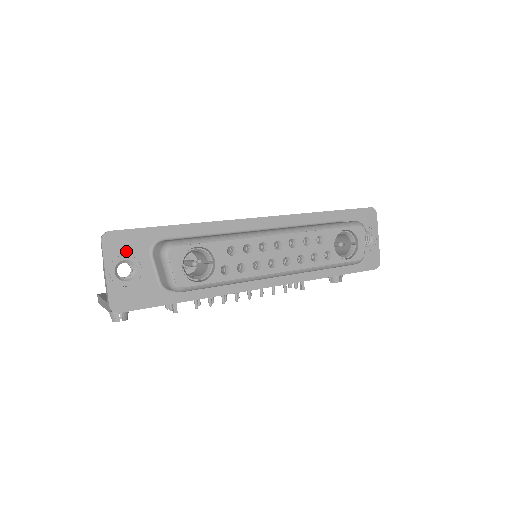
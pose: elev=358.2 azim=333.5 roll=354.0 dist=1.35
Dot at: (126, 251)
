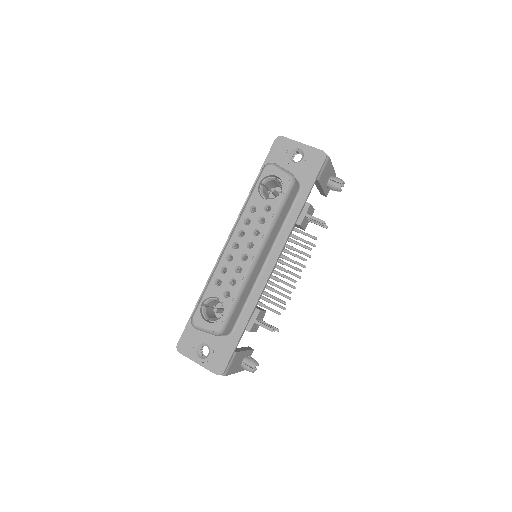
Dot at: (193, 343)
